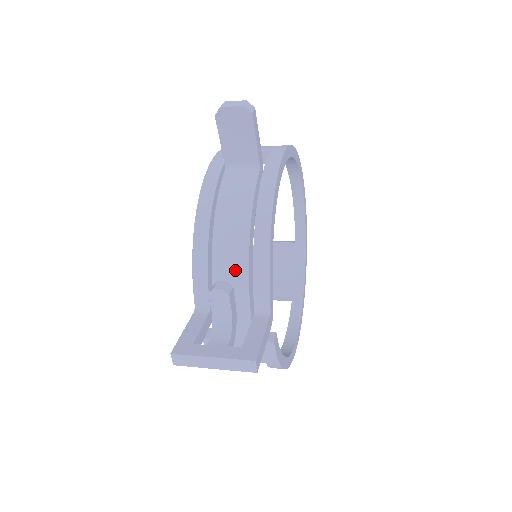
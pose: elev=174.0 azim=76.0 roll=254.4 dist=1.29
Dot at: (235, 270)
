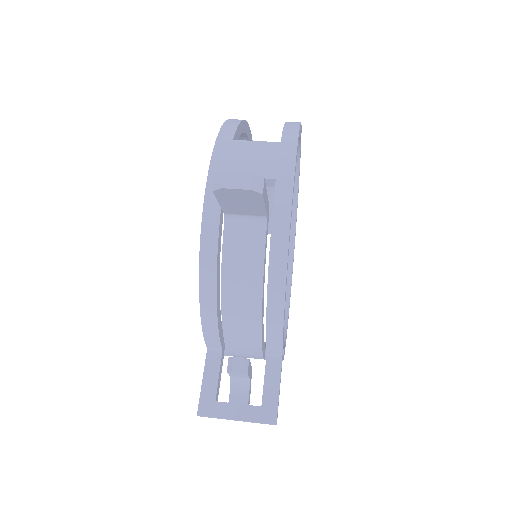
Dot at: (247, 332)
